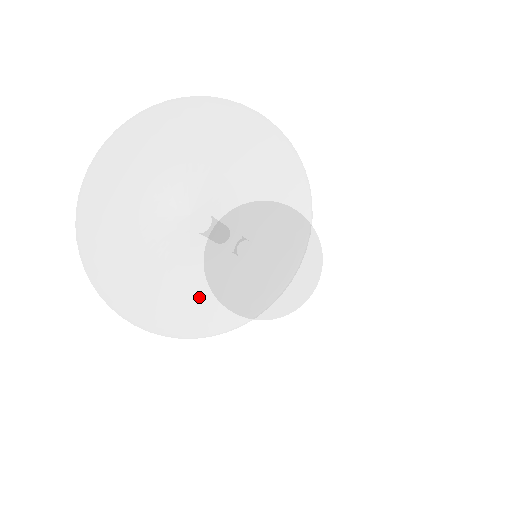
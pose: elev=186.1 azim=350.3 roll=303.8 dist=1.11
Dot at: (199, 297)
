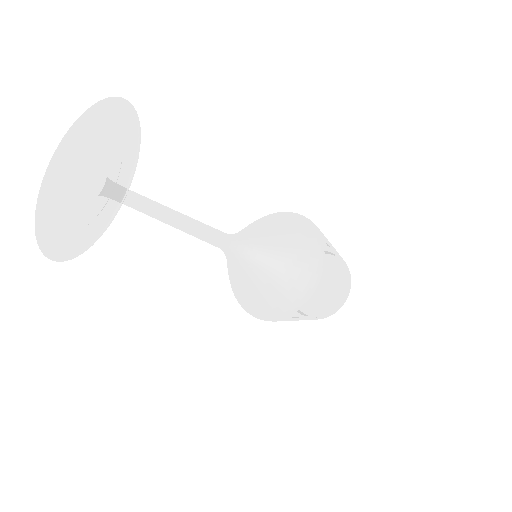
Dot at: (59, 232)
